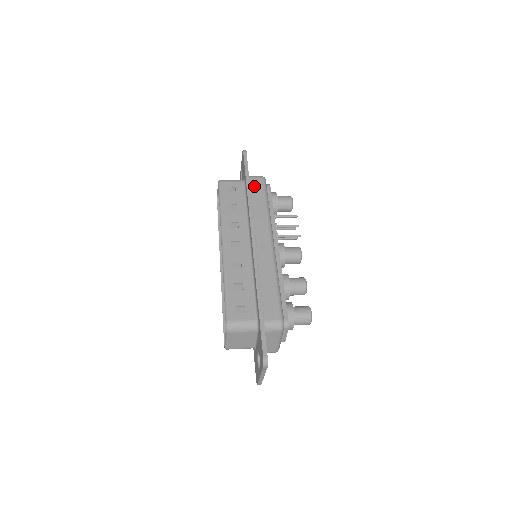
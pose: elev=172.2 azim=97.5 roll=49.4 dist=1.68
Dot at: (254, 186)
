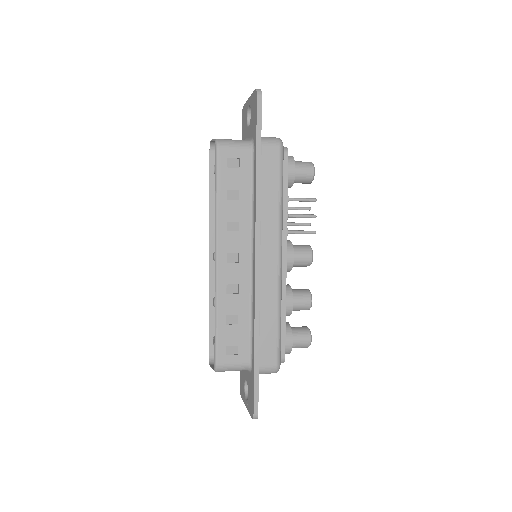
Dot at: (266, 162)
